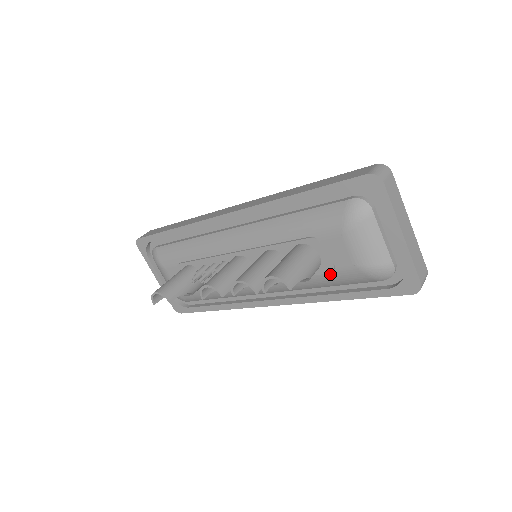
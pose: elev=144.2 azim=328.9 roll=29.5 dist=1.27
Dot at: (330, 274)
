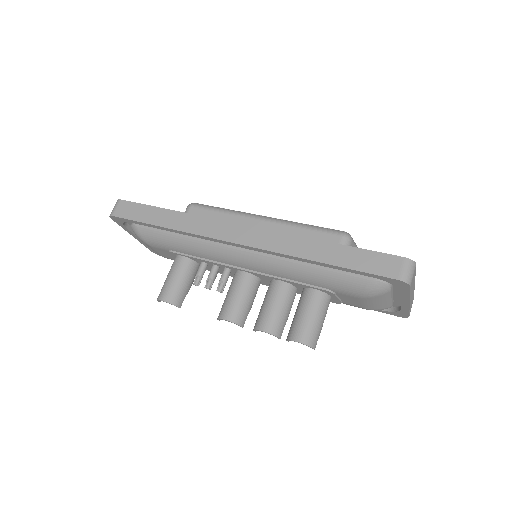
Dot at: occluded
